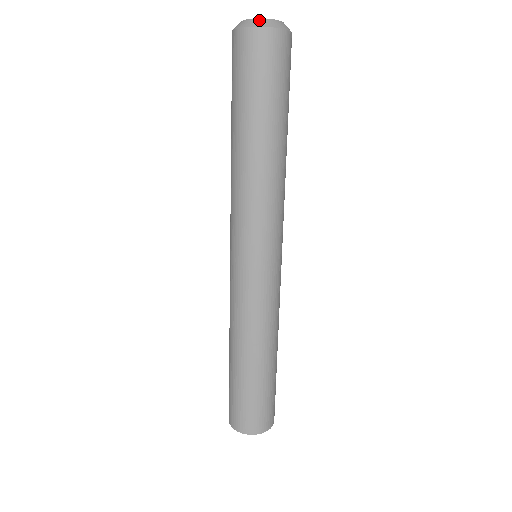
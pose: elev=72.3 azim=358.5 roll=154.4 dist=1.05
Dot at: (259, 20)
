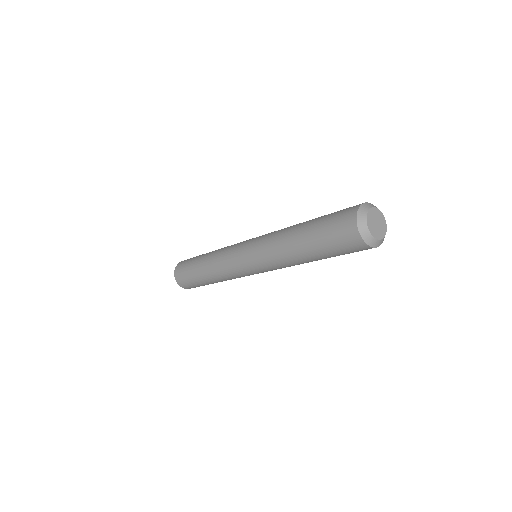
Dot at: (371, 237)
